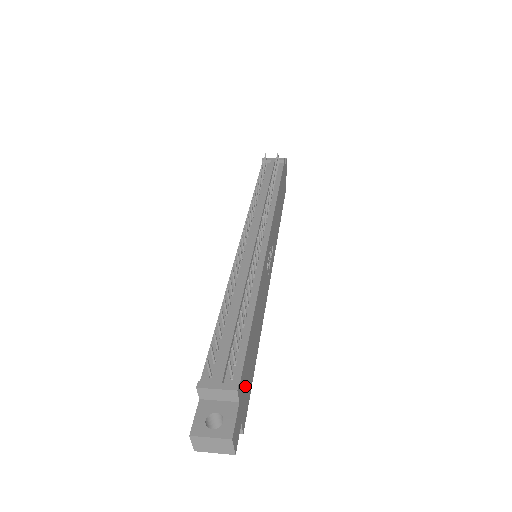
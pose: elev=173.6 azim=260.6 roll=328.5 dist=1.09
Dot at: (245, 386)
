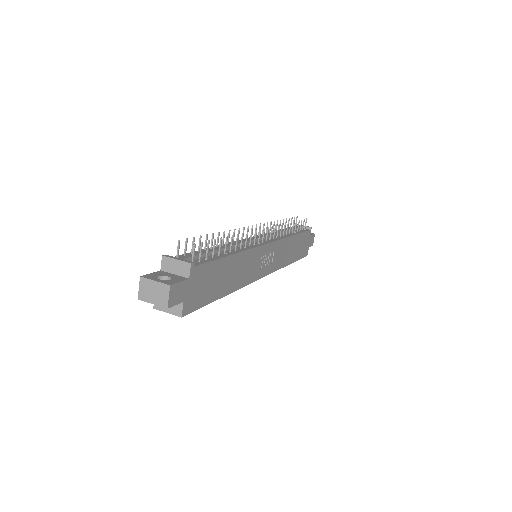
Dot at: (200, 285)
